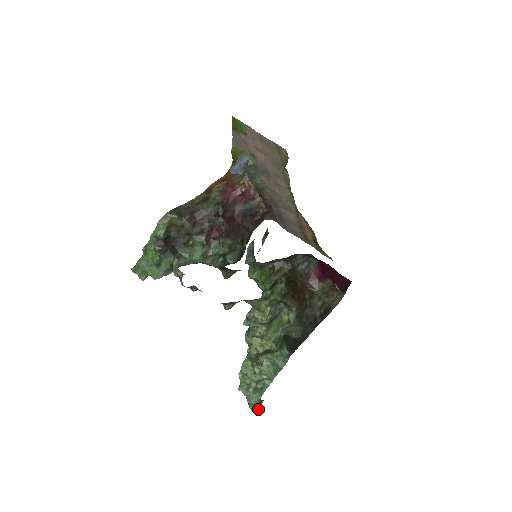
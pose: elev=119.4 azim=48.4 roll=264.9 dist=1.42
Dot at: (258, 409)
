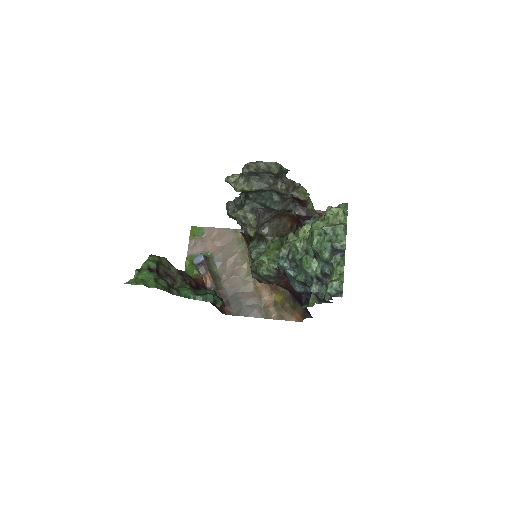
Dot at: (342, 274)
